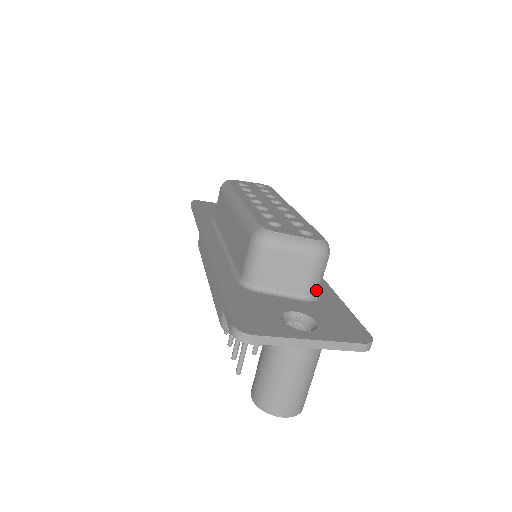
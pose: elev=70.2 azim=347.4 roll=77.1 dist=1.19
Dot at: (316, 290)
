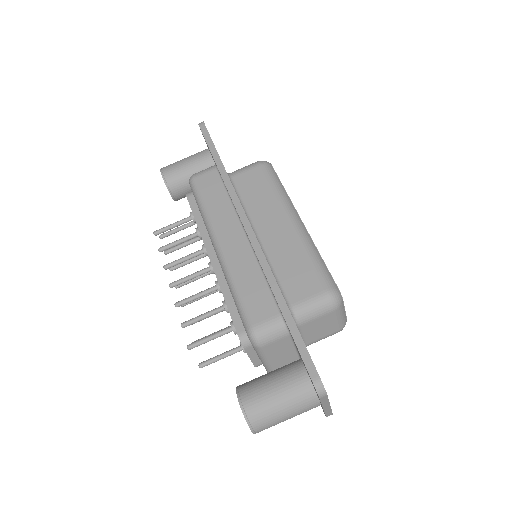
Dot at: (310, 344)
